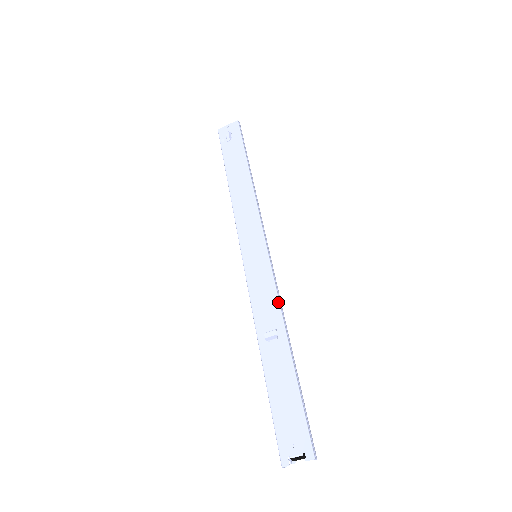
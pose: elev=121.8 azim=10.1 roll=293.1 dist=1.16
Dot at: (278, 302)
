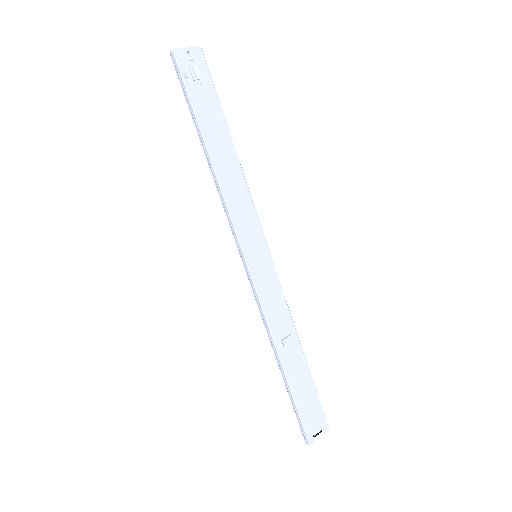
Dot at: (288, 308)
